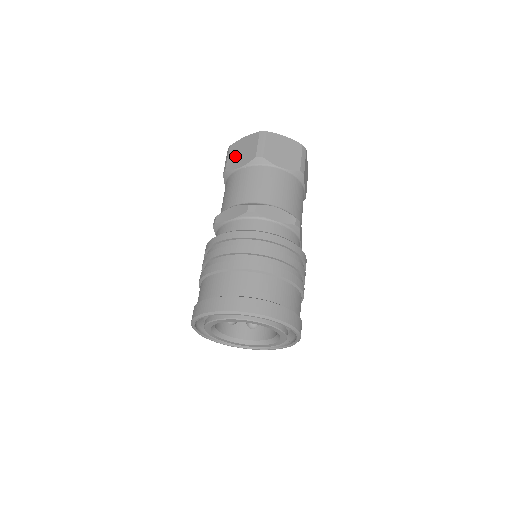
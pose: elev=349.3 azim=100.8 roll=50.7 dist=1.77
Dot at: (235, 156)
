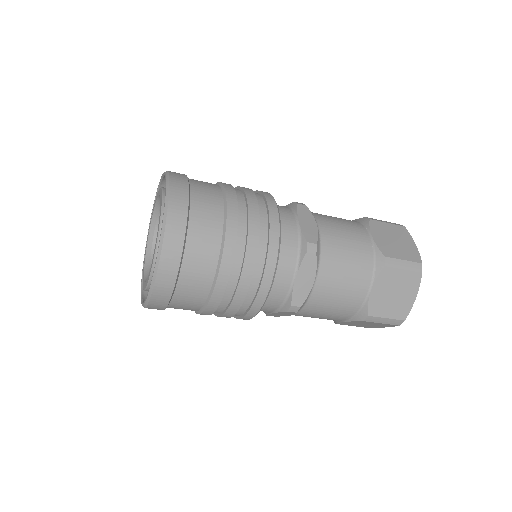
Dot at: occluded
